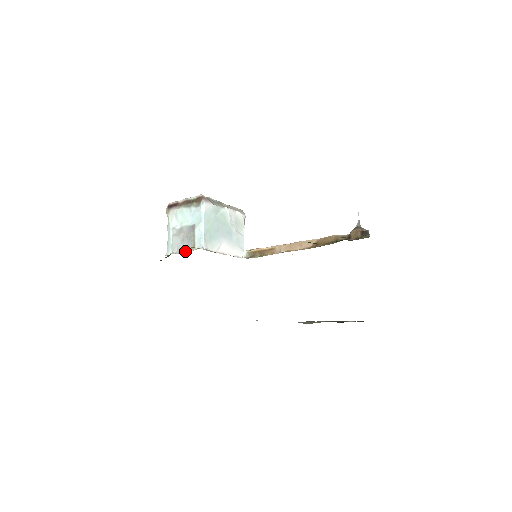
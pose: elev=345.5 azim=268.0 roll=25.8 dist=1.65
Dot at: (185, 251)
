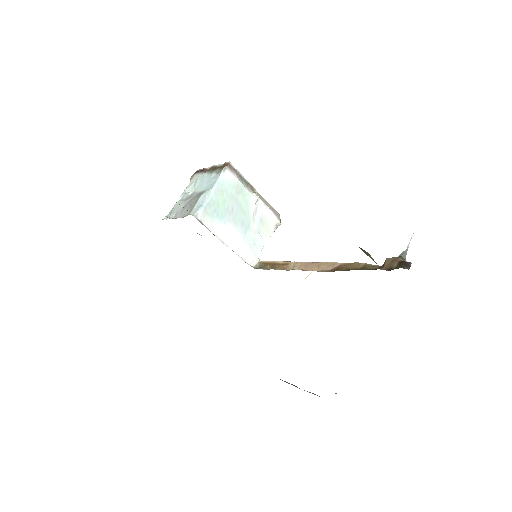
Dot at: (180, 217)
